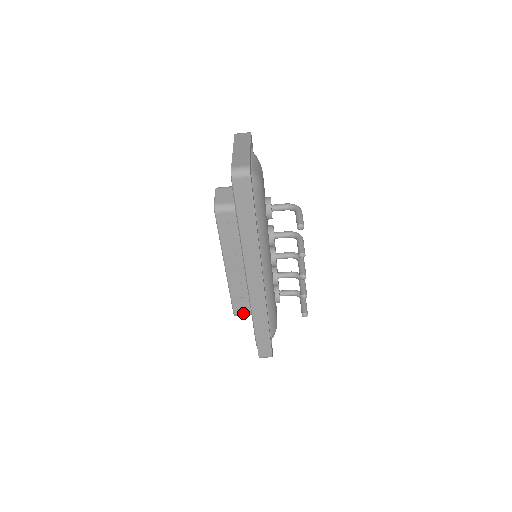
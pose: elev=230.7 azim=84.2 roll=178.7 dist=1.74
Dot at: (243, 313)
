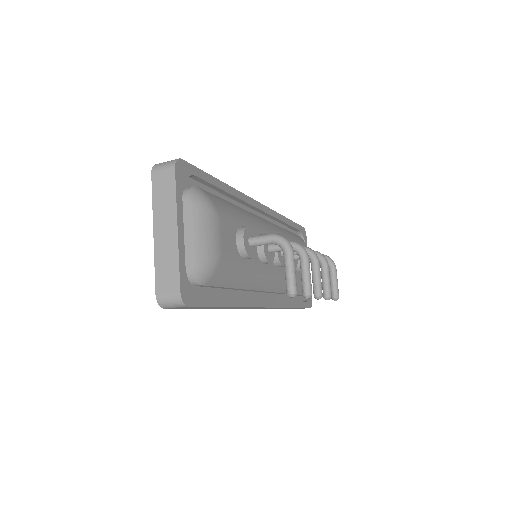
Dot at: occluded
